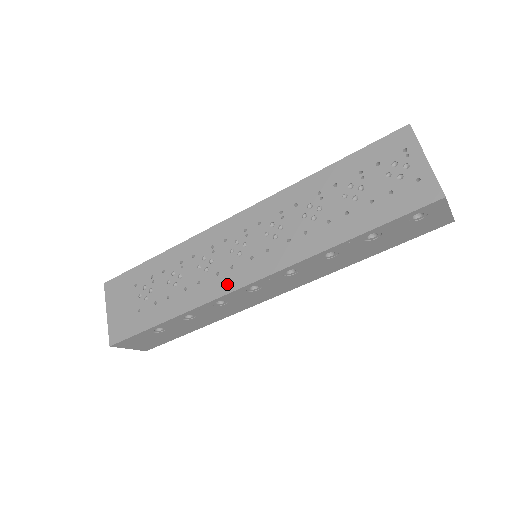
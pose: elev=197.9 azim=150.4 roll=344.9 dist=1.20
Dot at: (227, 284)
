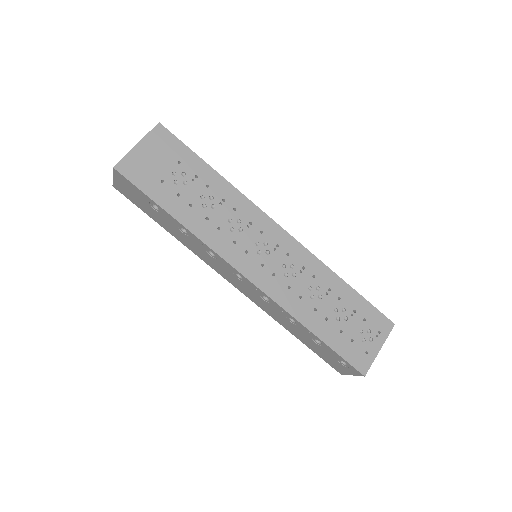
Dot at: (233, 256)
